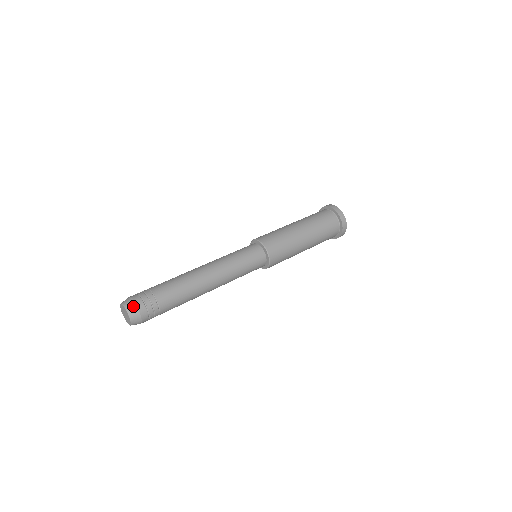
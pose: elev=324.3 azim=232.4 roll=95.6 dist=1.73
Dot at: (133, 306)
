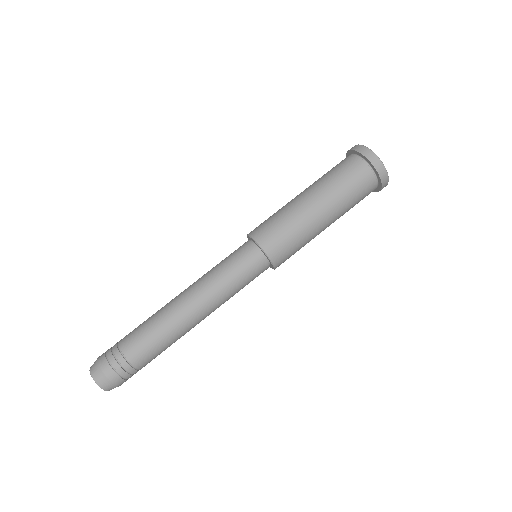
Dot at: (110, 385)
